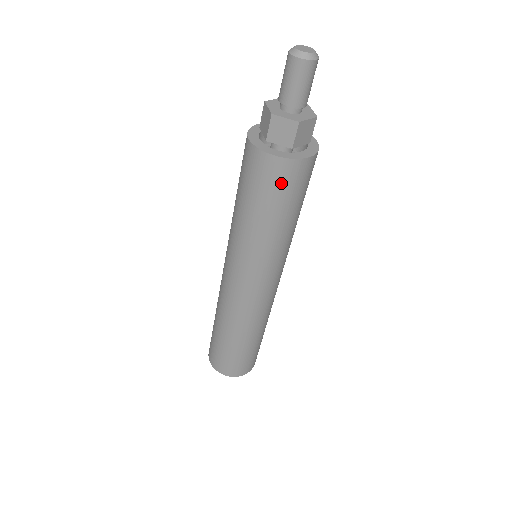
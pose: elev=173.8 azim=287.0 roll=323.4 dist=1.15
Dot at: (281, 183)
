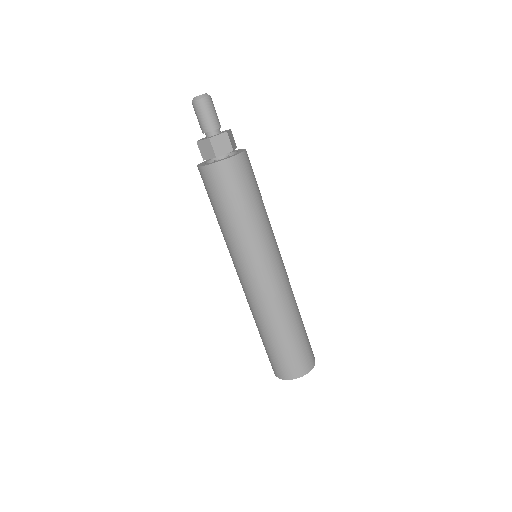
Dot at: (218, 183)
